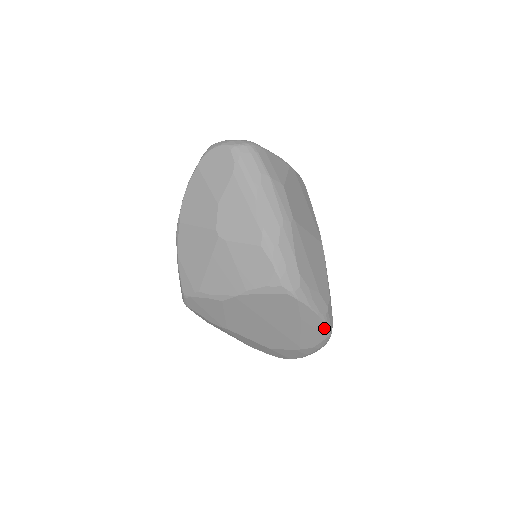
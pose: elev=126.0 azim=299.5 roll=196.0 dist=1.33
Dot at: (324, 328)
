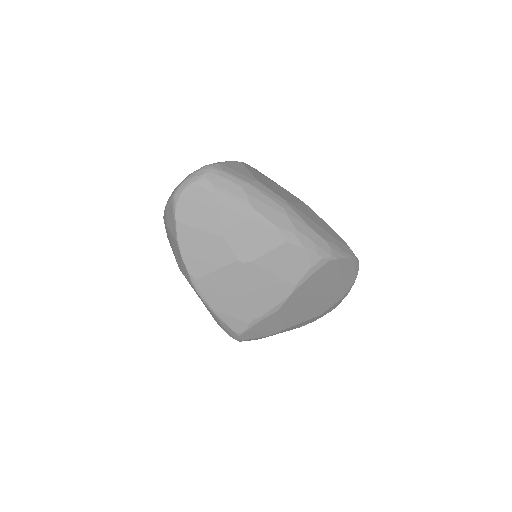
Dot at: (356, 264)
